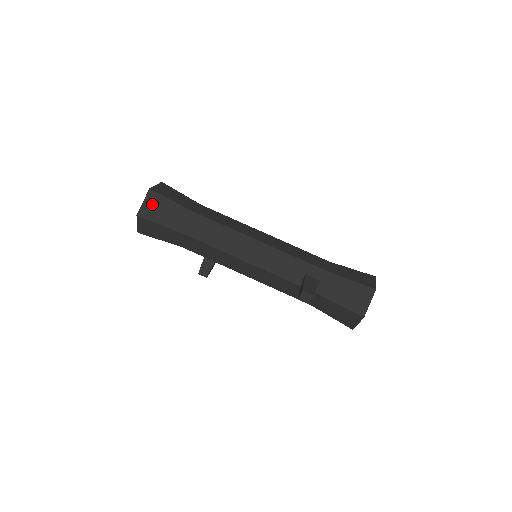
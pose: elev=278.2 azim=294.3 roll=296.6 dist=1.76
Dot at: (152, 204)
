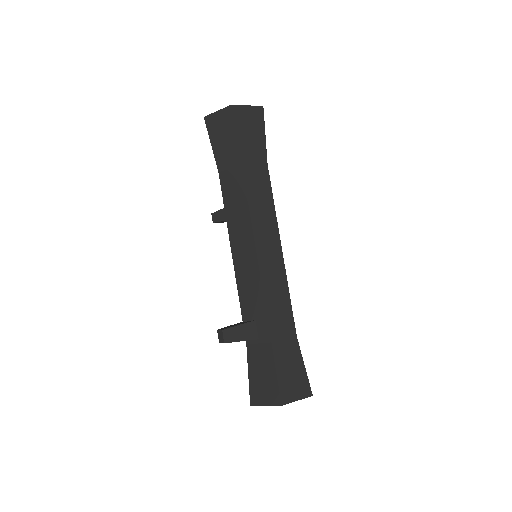
Dot at: (222, 121)
